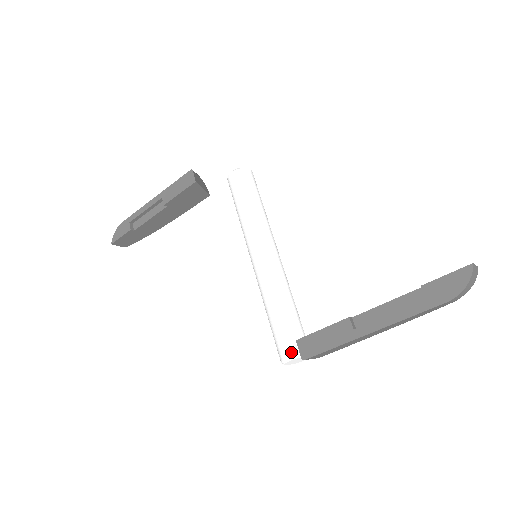
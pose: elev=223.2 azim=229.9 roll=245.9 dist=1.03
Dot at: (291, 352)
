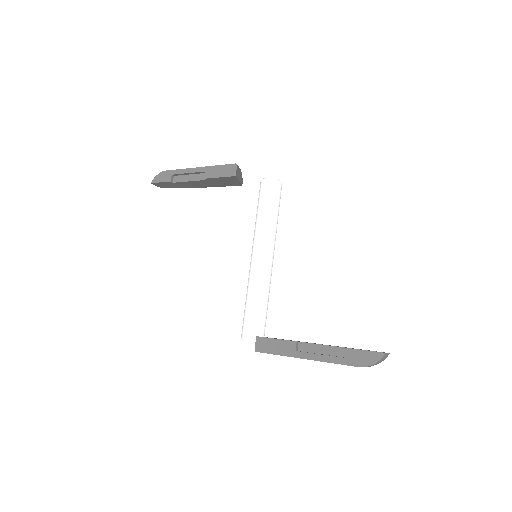
Dot at: (251, 336)
